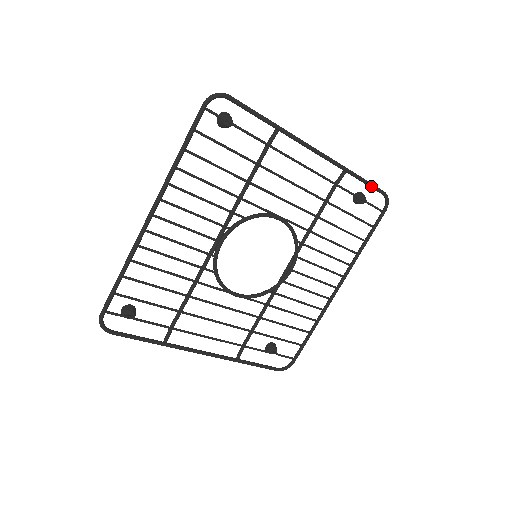
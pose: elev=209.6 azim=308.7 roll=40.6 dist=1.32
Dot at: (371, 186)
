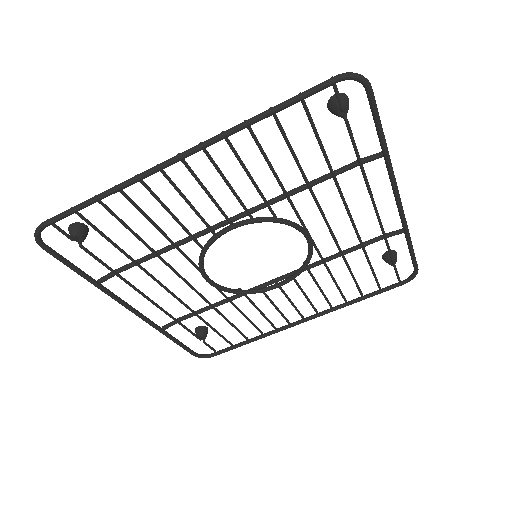
Dot at: (413, 258)
